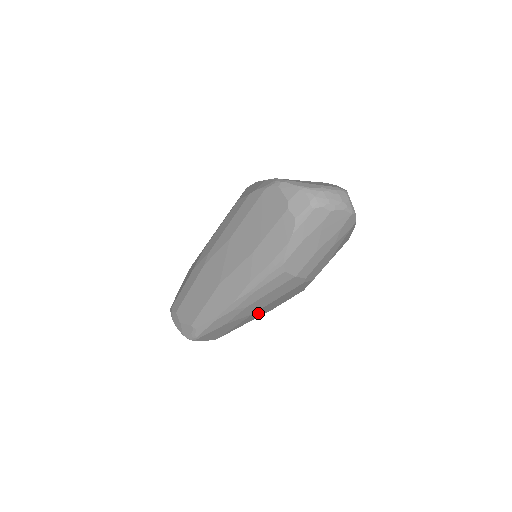
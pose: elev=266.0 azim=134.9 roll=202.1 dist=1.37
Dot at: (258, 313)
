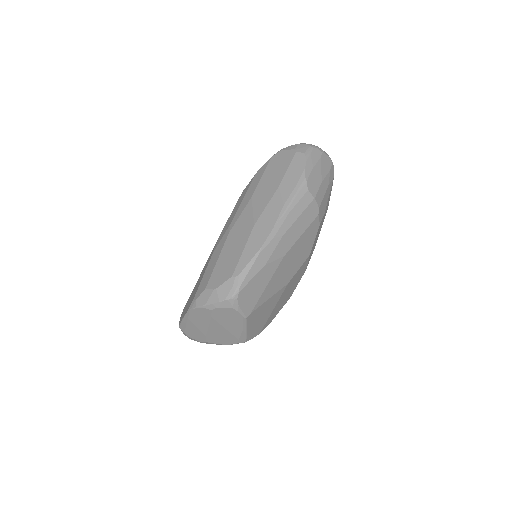
Dot at: (284, 268)
